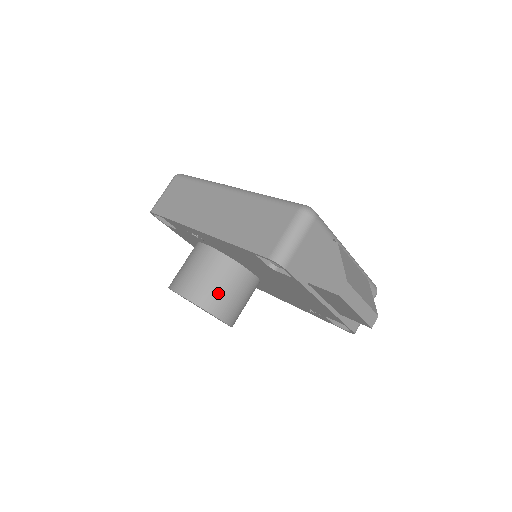
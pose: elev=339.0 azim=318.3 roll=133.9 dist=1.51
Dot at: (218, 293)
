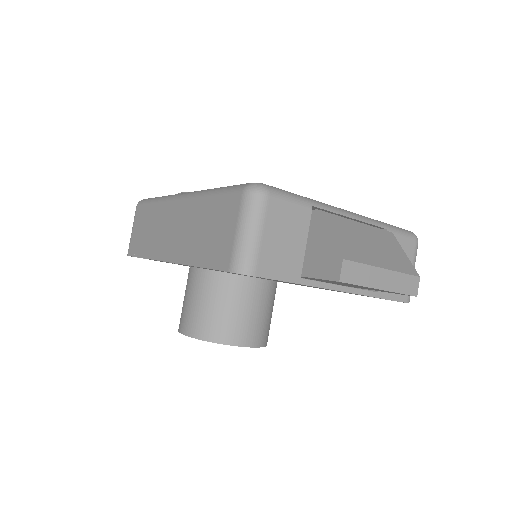
Dot at: (226, 318)
